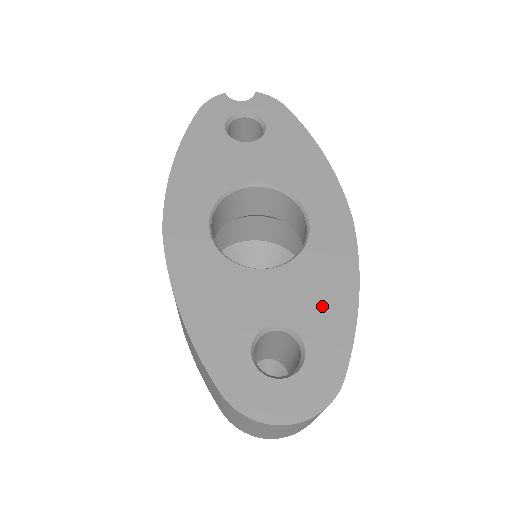
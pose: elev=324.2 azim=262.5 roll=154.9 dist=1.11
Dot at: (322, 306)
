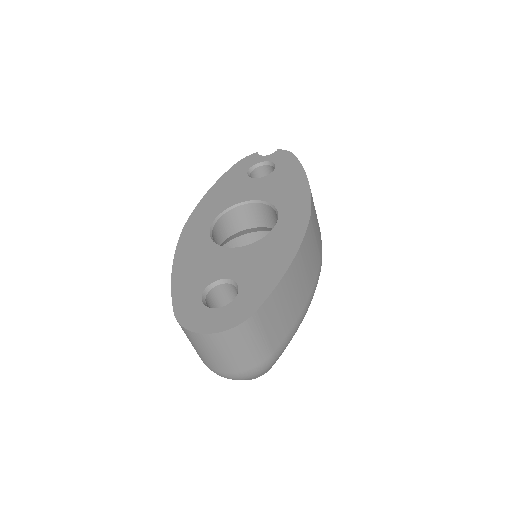
Dot at: (262, 269)
